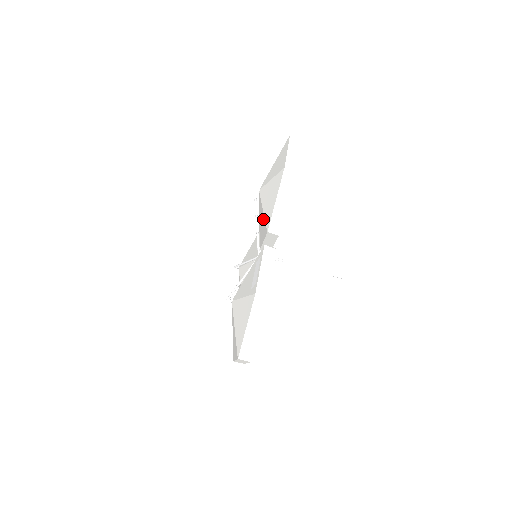
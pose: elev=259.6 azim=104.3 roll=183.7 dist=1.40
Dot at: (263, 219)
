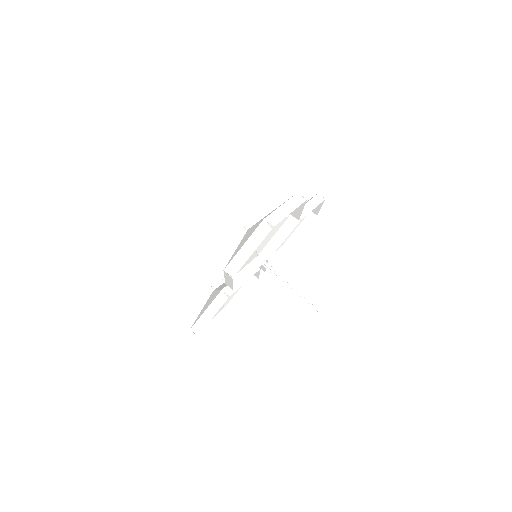
Dot at: occluded
